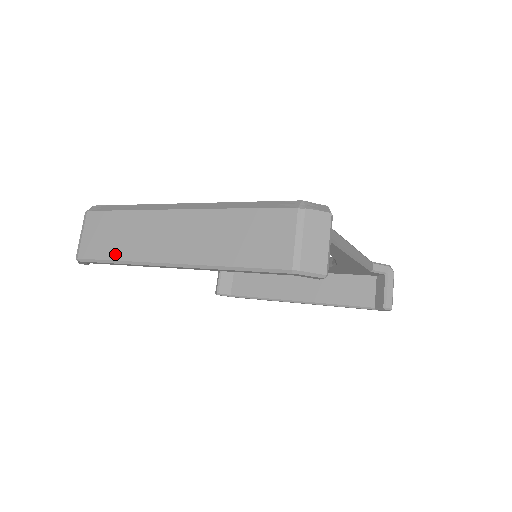
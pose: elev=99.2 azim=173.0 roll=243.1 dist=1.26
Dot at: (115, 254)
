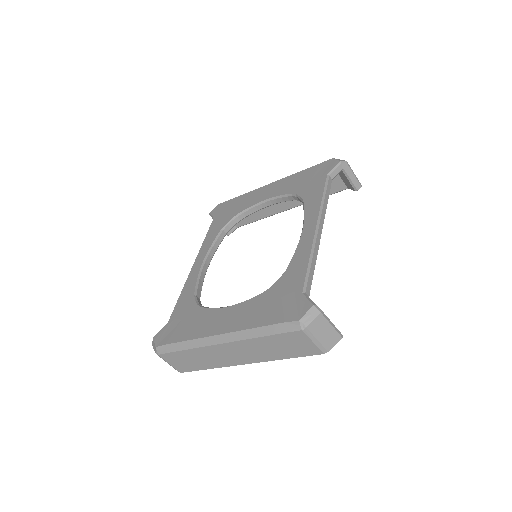
Dot at: (203, 367)
